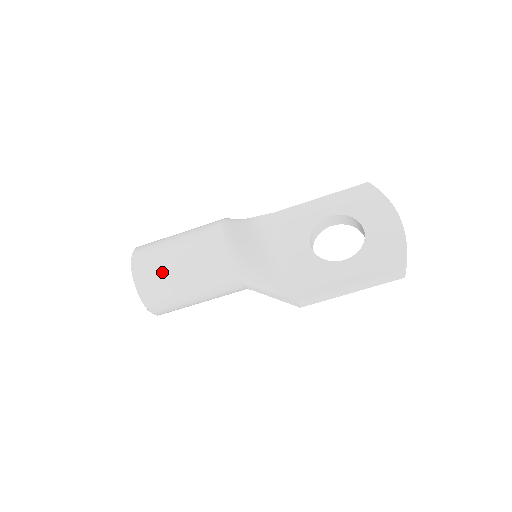
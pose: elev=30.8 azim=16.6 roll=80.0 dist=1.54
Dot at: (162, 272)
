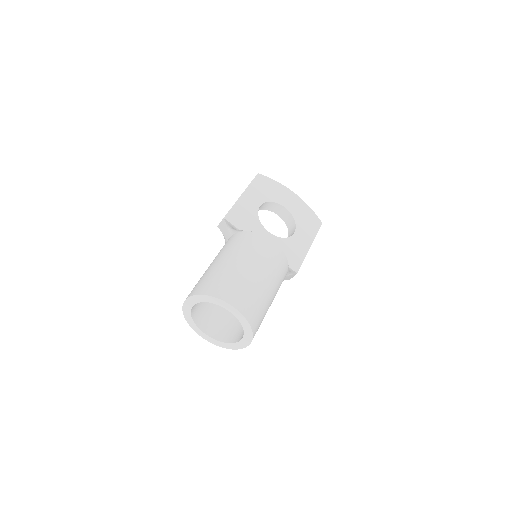
Dot at: (260, 297)
